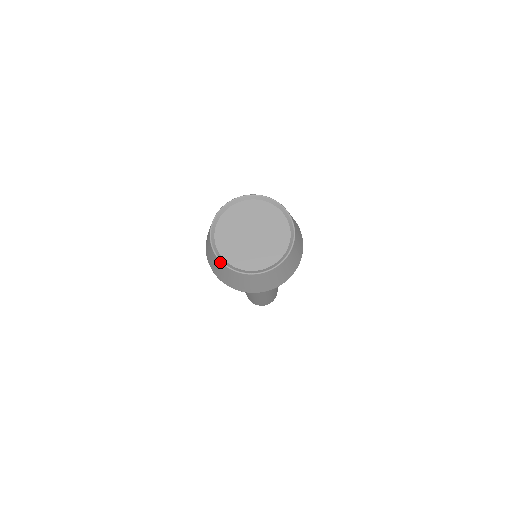
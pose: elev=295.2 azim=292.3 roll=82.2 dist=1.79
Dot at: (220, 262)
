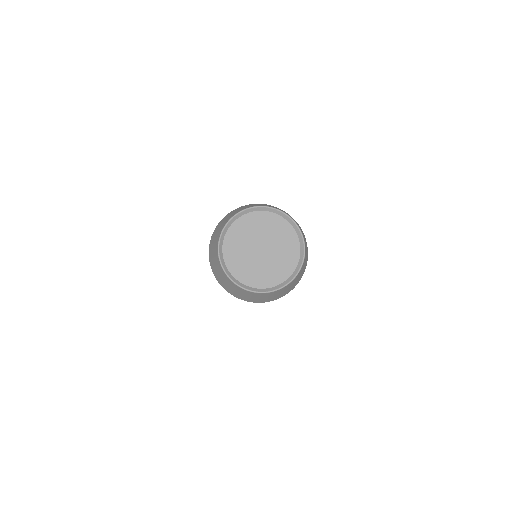
Dot at: (268, 293)
